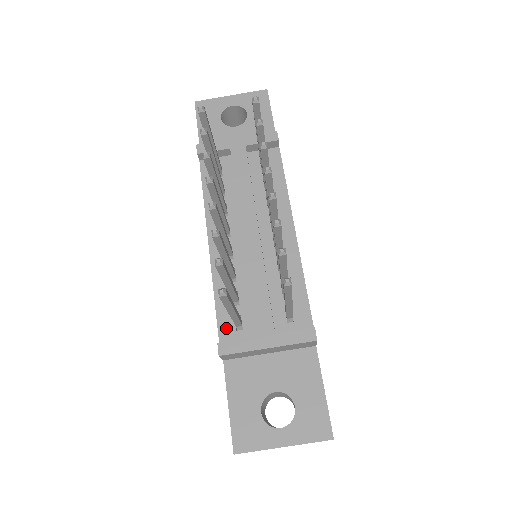
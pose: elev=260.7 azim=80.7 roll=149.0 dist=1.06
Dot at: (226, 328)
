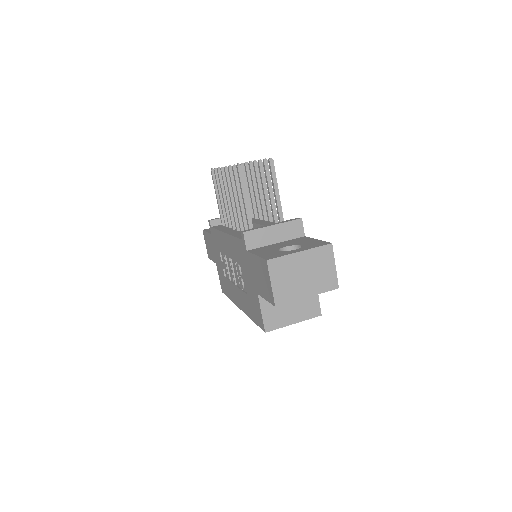
Dot at: occluded
